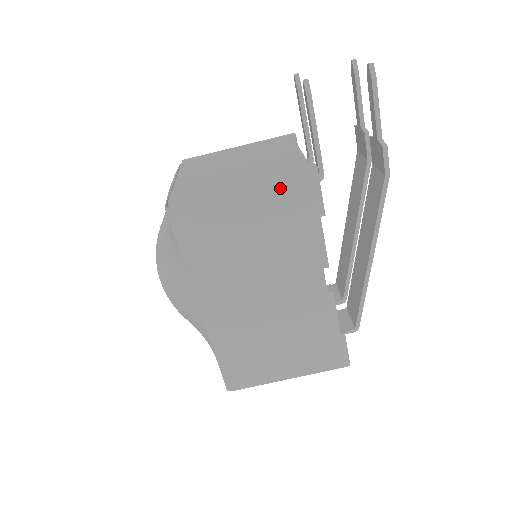
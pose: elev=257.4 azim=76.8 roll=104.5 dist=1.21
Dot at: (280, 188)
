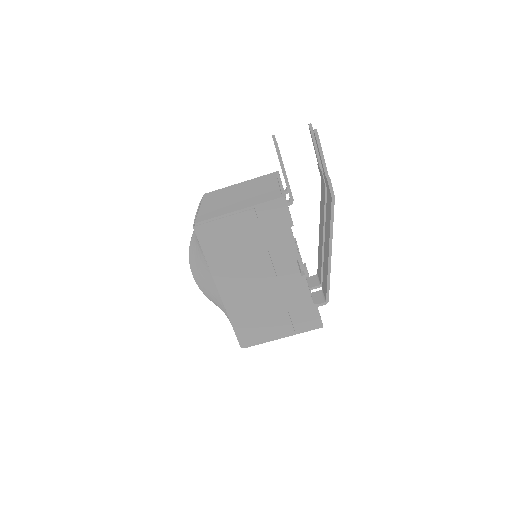
Dot at: (263, 210)
